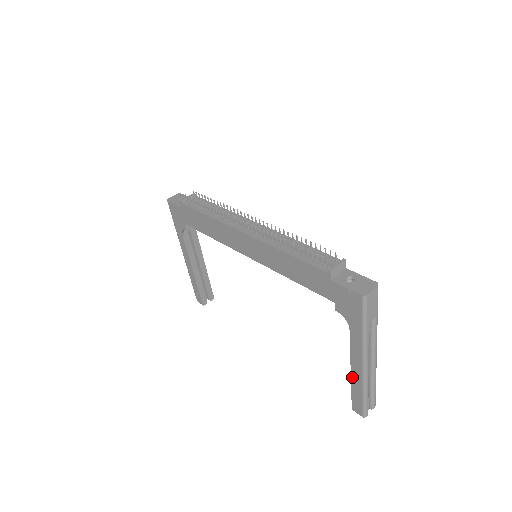
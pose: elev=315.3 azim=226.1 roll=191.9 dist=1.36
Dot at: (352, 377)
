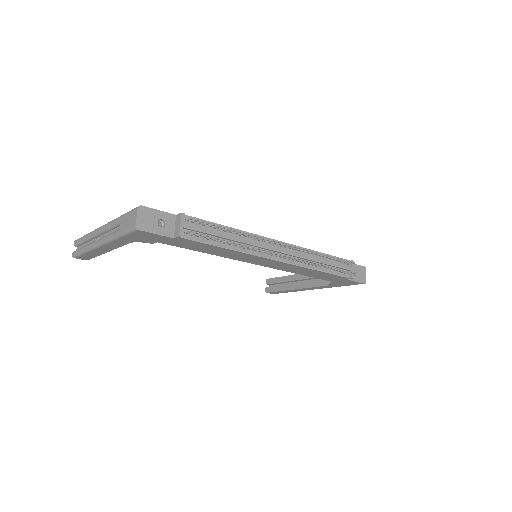
Dot at: (292, 290)
